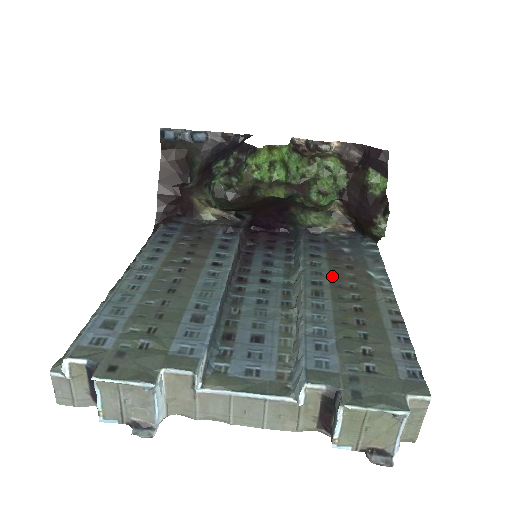
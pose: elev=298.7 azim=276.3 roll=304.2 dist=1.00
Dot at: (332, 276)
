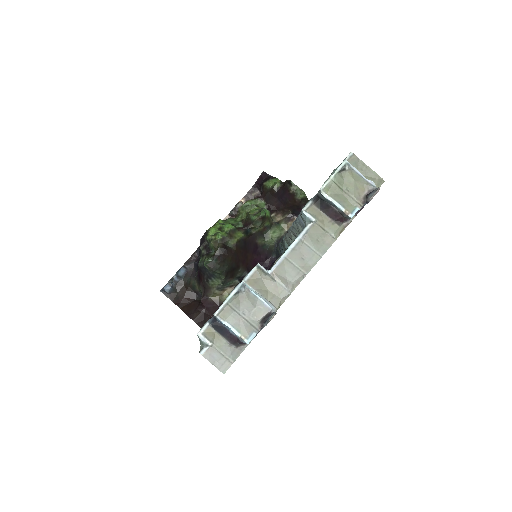
Dot at: occluded
